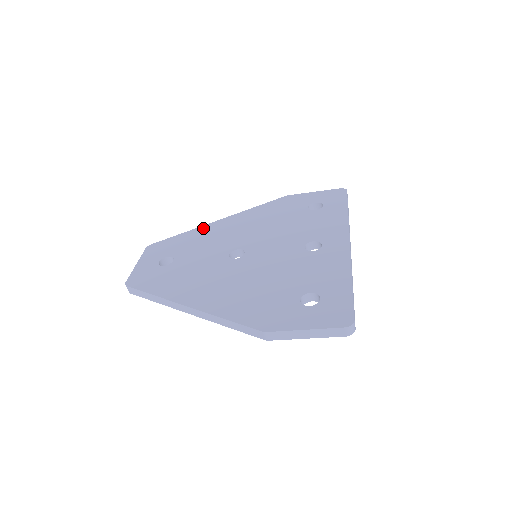
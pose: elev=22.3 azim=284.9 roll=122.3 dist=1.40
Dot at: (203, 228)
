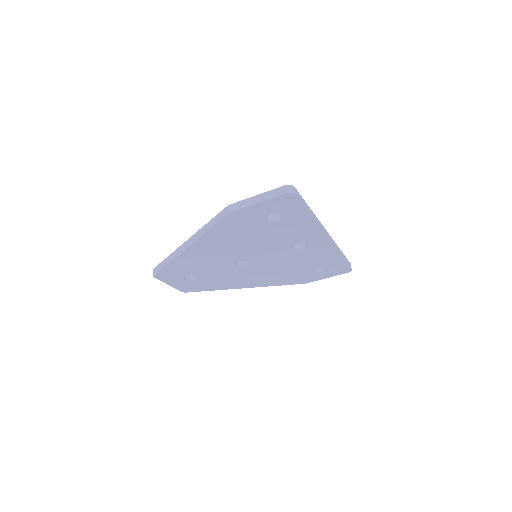
Dot at: occluded
